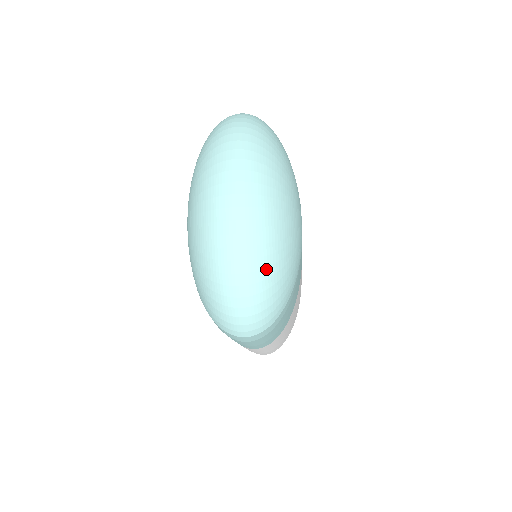
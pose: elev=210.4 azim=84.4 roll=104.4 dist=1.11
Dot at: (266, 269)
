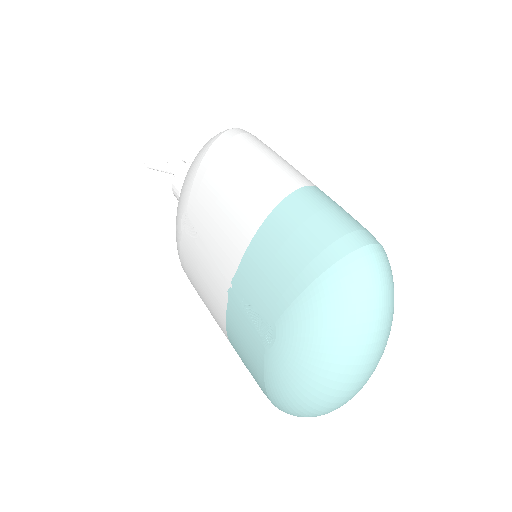
Dot at: occluded
